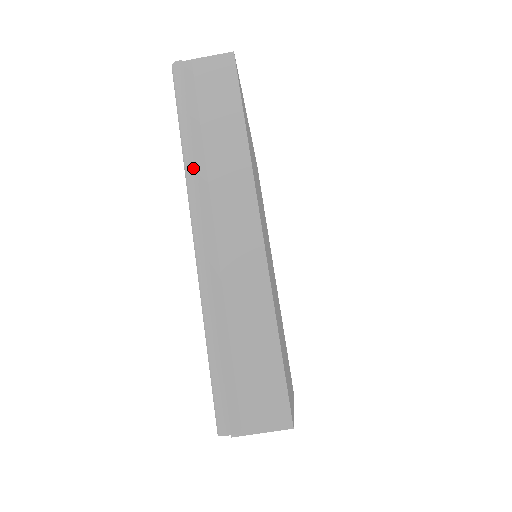
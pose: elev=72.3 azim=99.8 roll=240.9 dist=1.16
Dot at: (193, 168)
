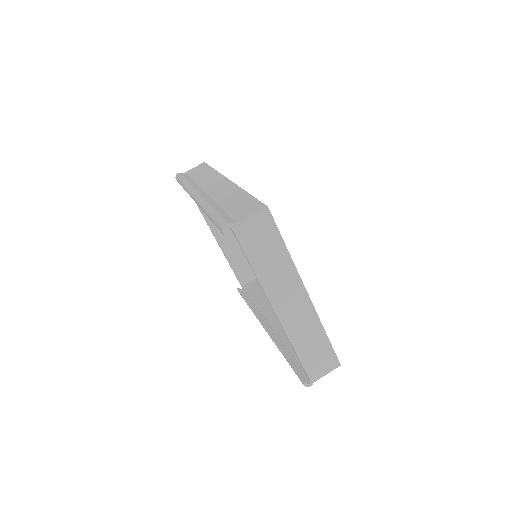
Dot at: (190, 185)
